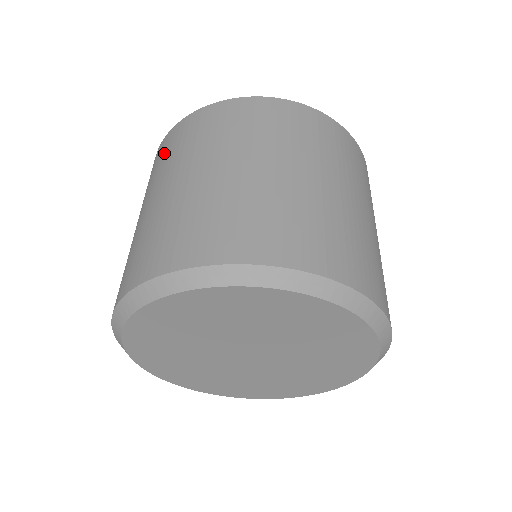
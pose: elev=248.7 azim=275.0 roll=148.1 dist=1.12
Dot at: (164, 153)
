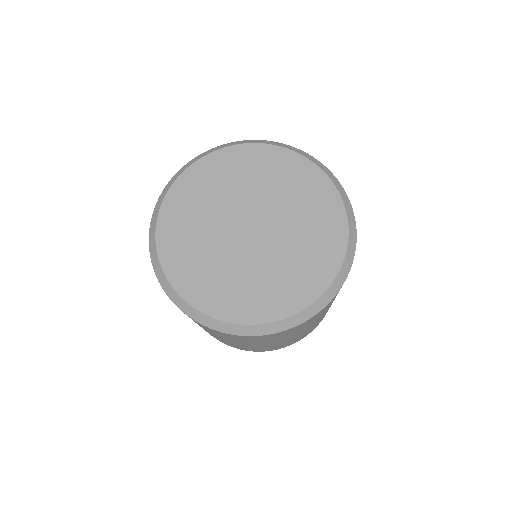
Dot at: occluded
